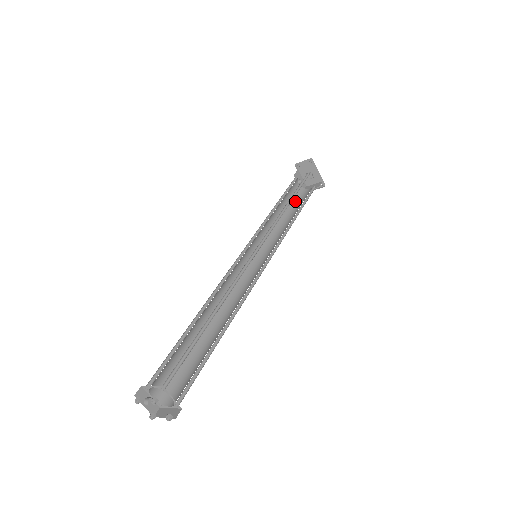
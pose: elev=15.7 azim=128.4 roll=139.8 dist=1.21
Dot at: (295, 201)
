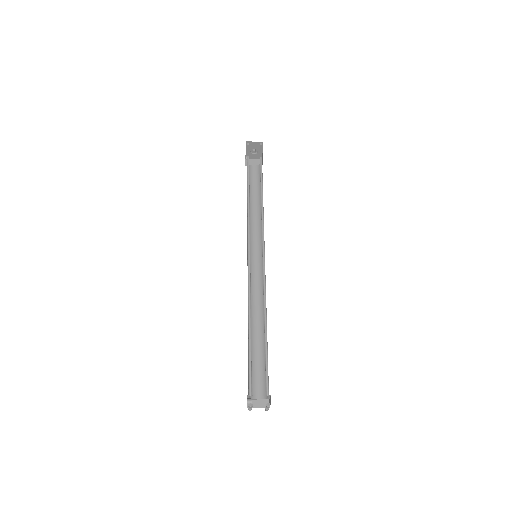
Dot at: (249, 182)
